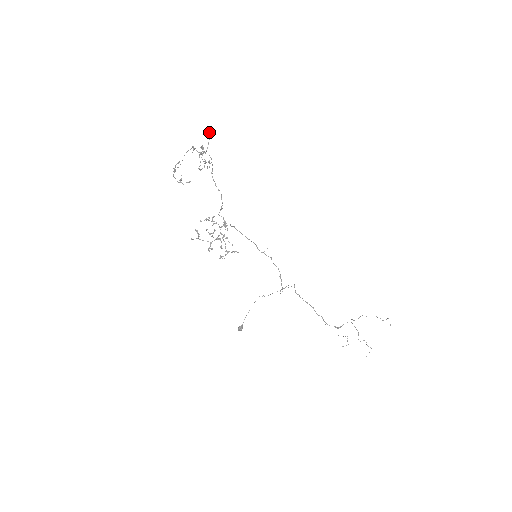
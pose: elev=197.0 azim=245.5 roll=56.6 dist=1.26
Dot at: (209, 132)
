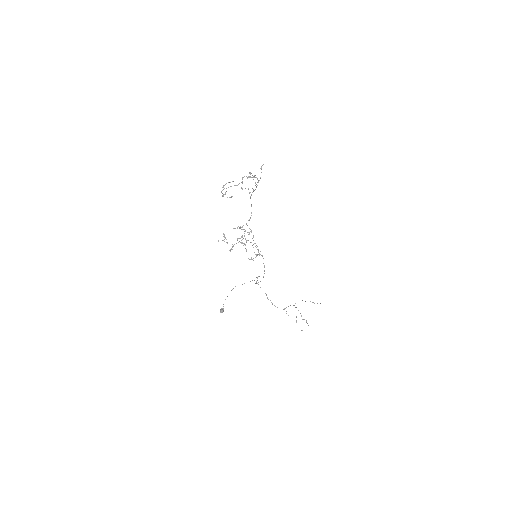
Dot at: (263, 164)
